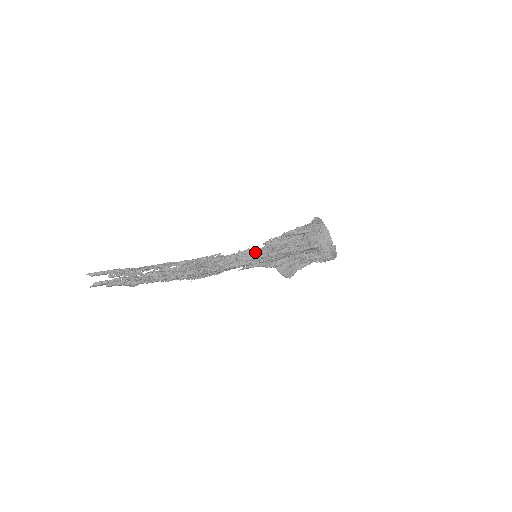
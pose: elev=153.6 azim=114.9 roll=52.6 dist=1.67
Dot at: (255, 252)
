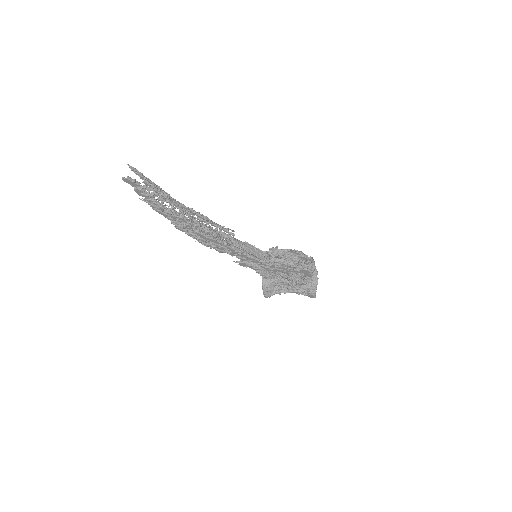
Dot at: (258, 251)
